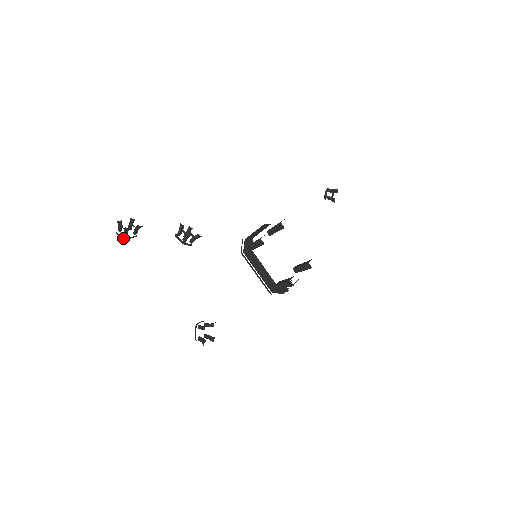
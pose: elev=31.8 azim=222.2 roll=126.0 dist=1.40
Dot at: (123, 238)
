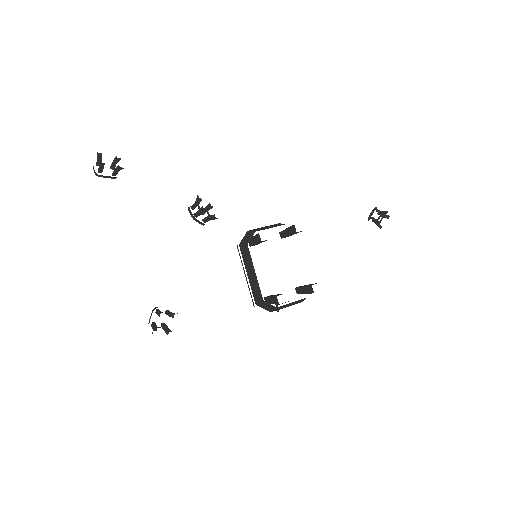
Dot at: (96, 173)
